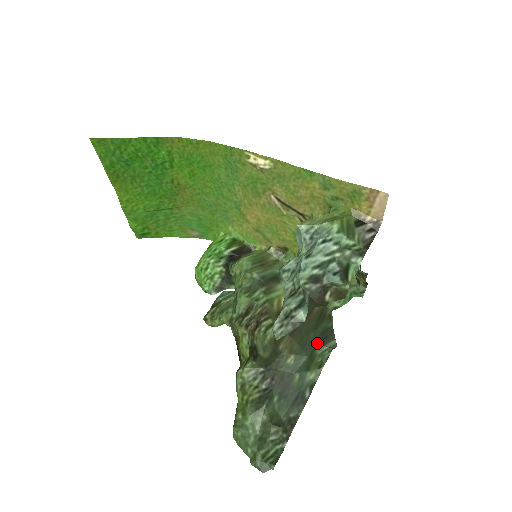
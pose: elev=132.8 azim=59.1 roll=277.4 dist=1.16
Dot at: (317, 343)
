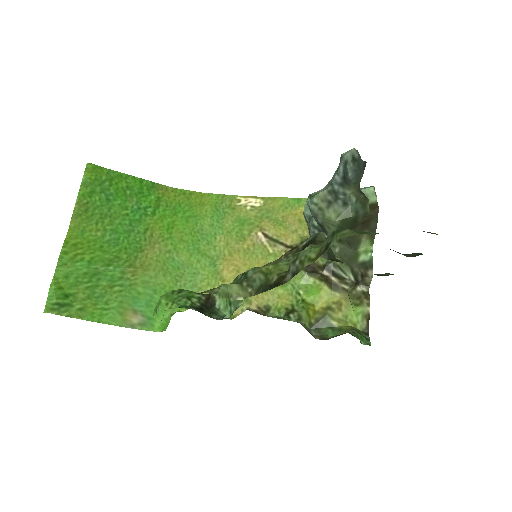
Dot at: occluded
